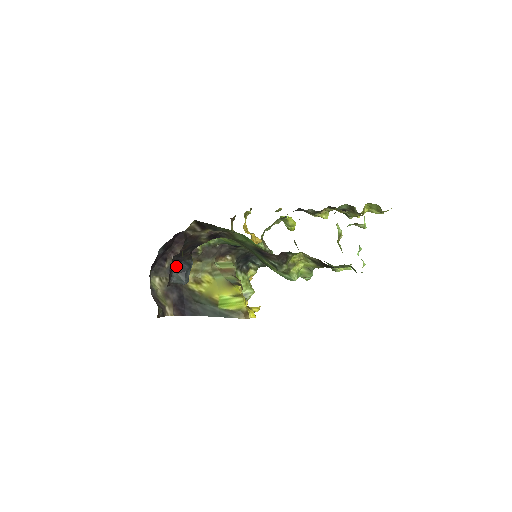
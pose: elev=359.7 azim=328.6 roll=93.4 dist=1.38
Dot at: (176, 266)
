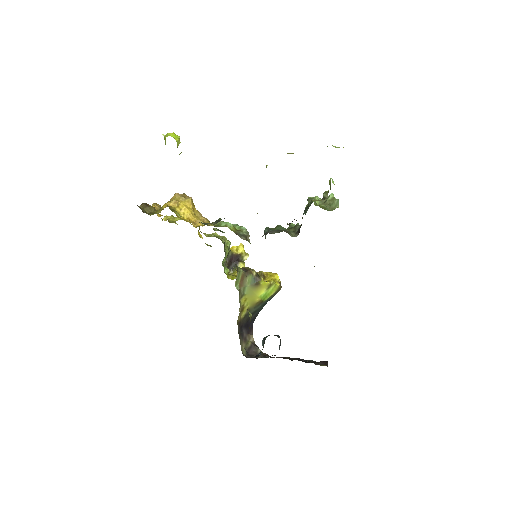
Dot at: occluded
